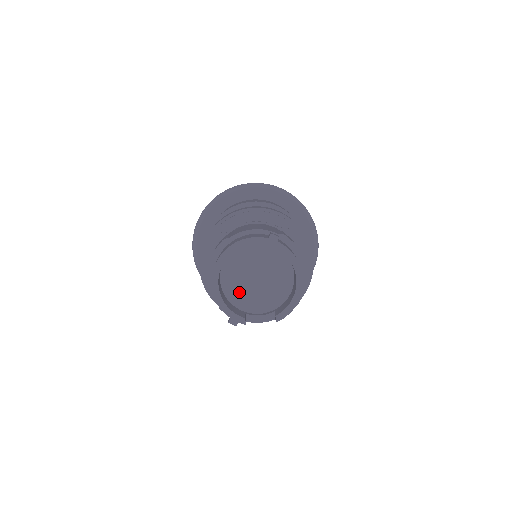
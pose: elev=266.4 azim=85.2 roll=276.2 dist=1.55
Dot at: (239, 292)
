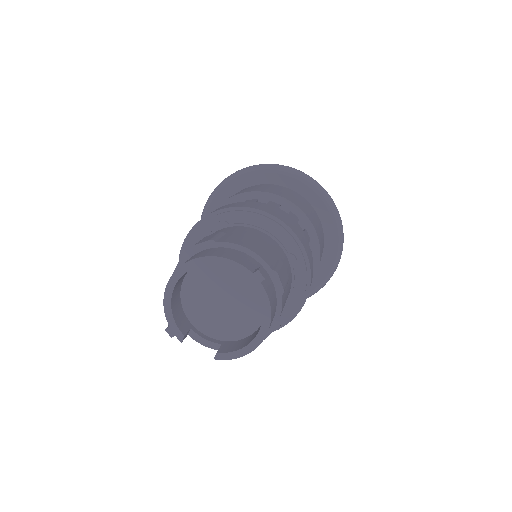
Dot at: (197, 302)
